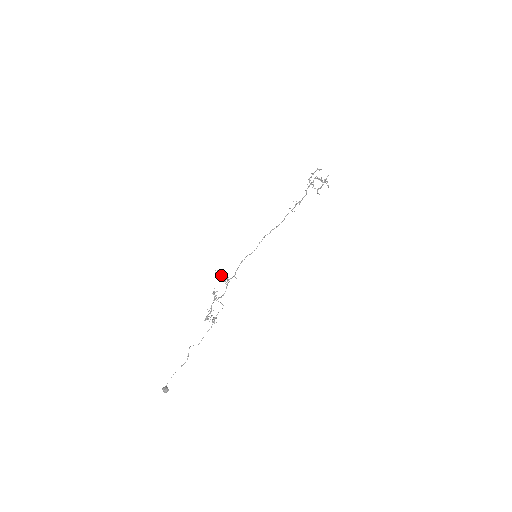
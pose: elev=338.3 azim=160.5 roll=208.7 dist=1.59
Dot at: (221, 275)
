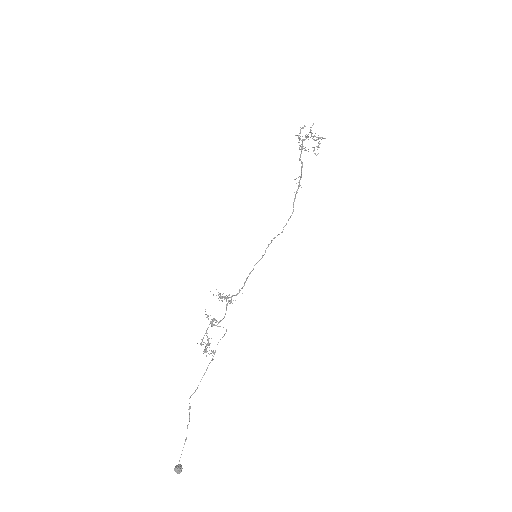
Dot at: (218, 294)
